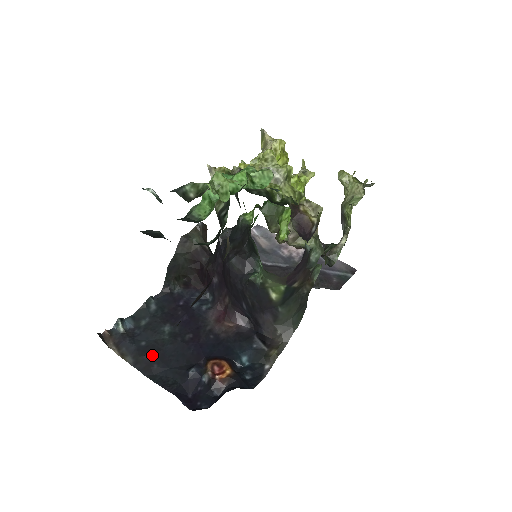
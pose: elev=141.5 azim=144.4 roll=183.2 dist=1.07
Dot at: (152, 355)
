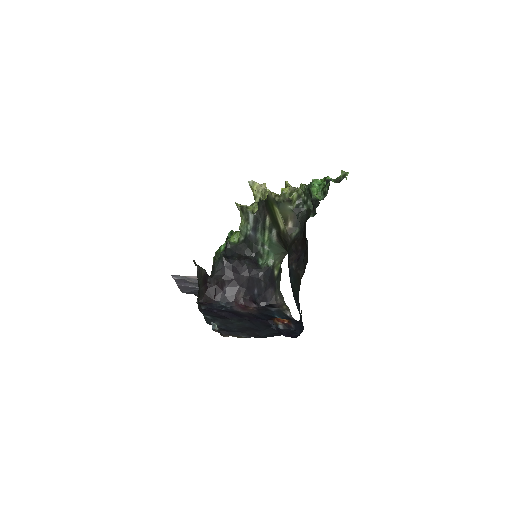
Dot at: (249, 330)
